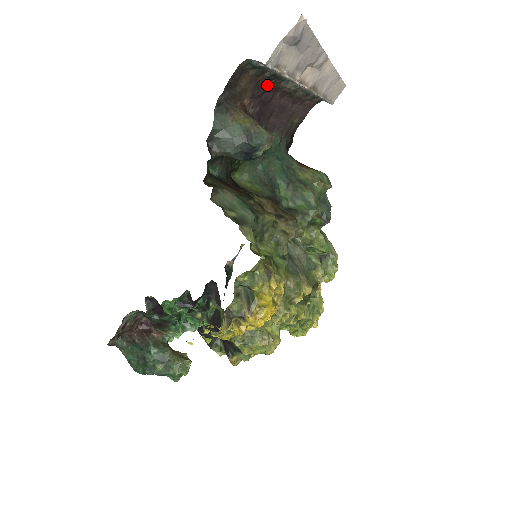
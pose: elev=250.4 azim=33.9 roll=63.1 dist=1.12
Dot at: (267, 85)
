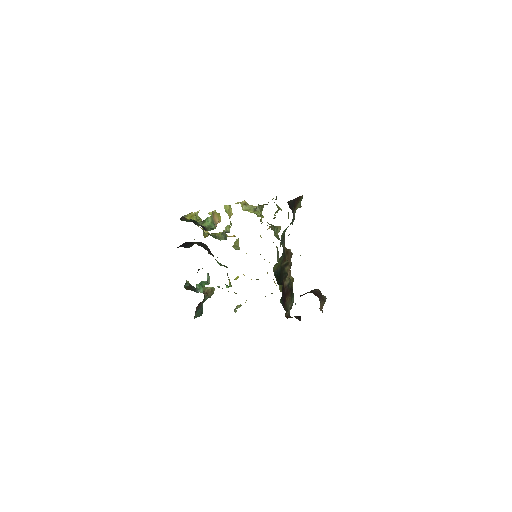
Dot at: occluded
